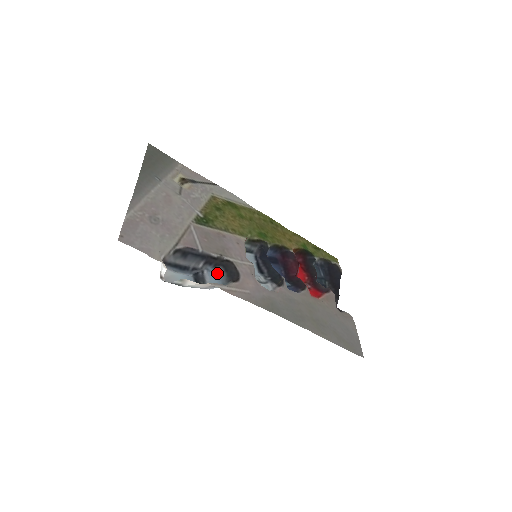
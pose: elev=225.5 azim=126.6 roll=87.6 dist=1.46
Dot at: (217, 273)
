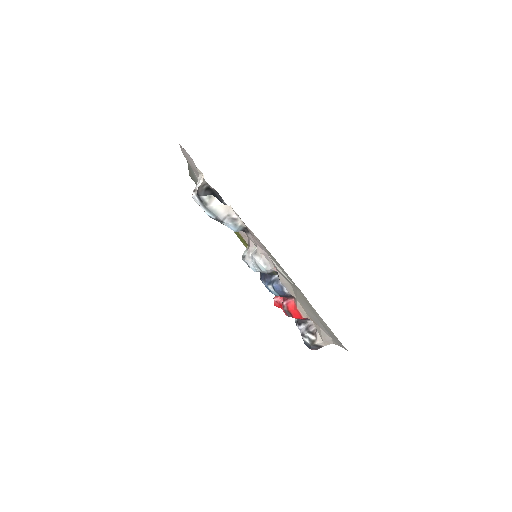
Dot at: occluded
